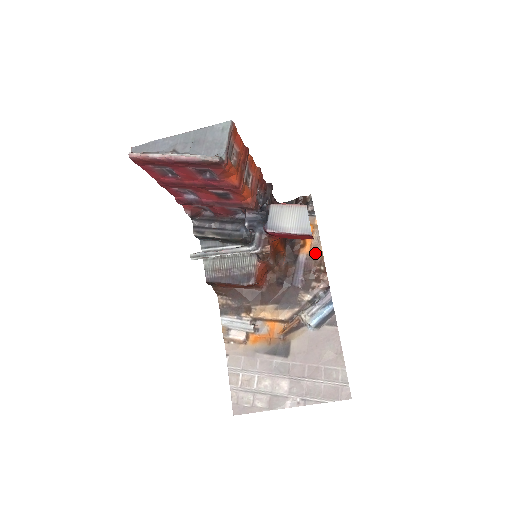
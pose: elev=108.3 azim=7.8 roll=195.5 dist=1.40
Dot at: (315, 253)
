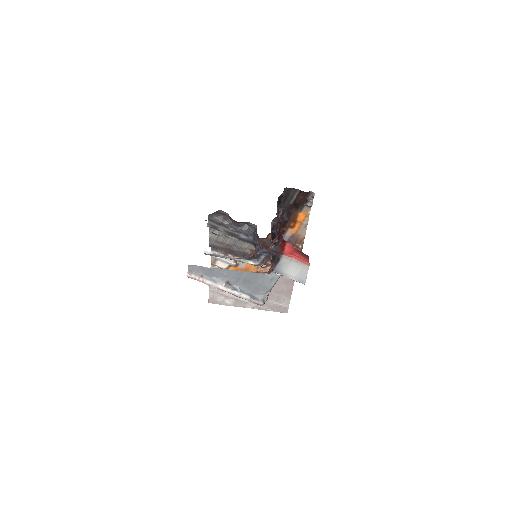
Dot at: (299, 235)
